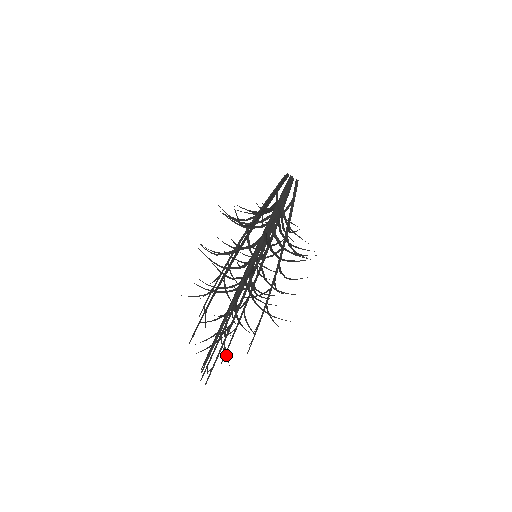
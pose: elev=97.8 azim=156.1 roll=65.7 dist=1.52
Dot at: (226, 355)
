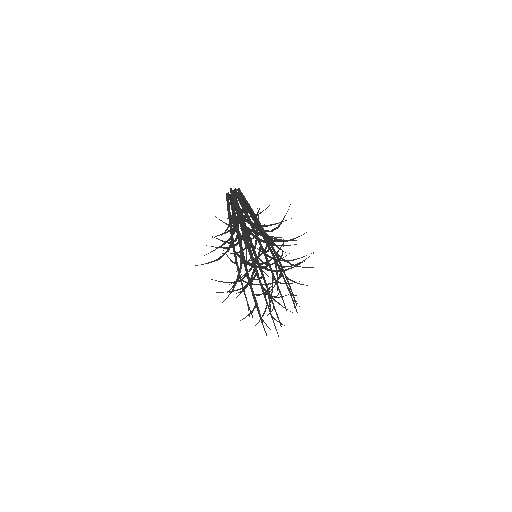
Dot at: (278, 321)
